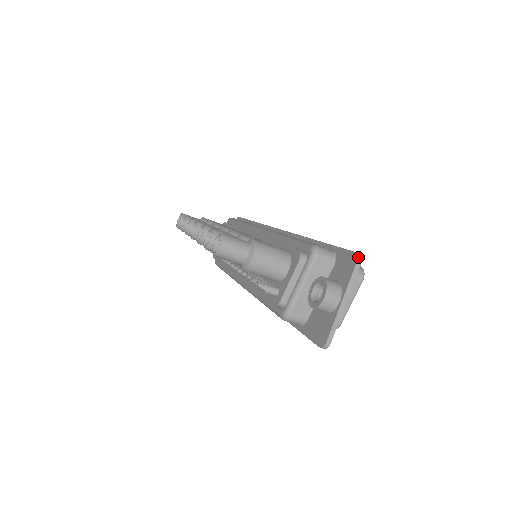
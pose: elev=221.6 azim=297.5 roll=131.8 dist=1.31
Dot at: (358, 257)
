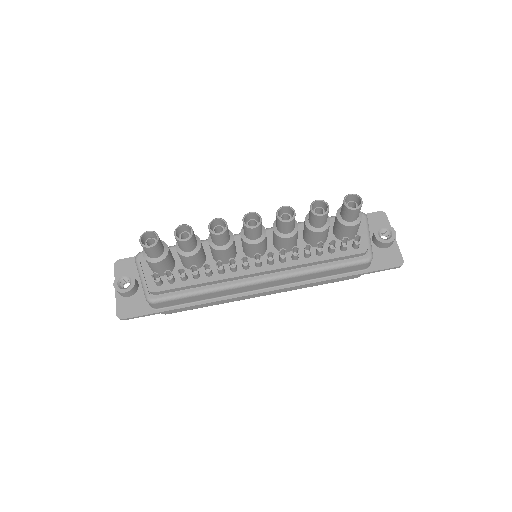
Dot at: (384, 213)
